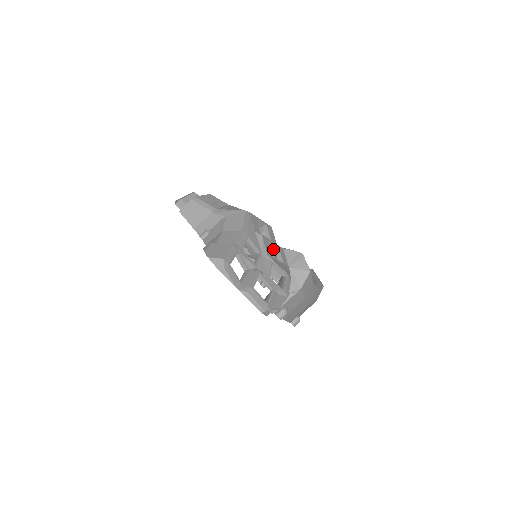
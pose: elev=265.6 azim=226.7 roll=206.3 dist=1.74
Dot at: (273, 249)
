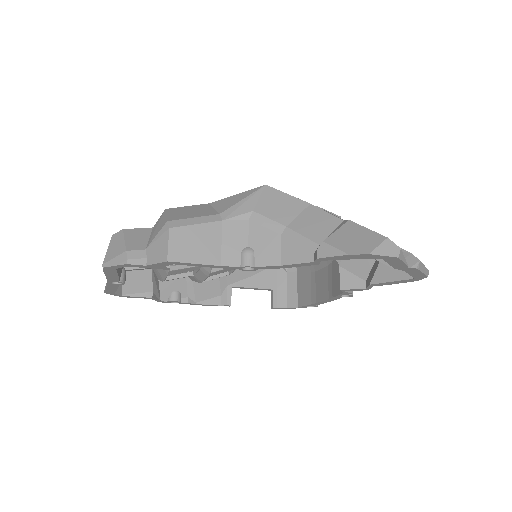
Dot at: occluded
